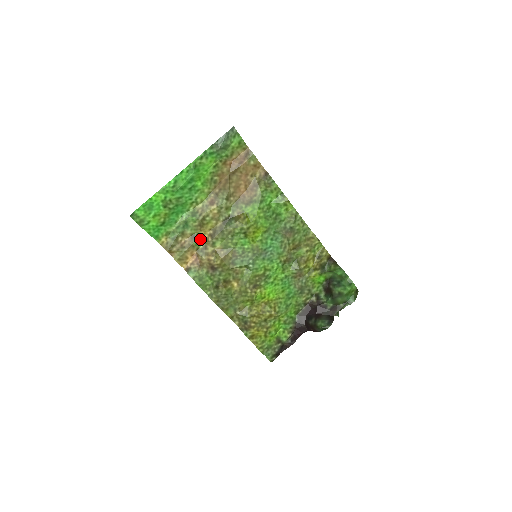
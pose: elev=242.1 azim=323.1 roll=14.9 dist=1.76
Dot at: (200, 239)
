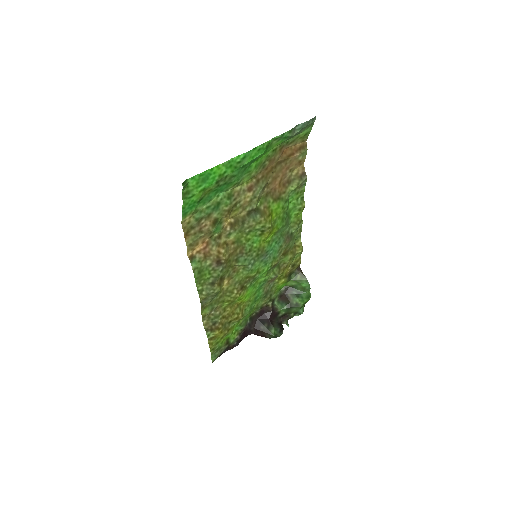
Dot at: (220, 226)
